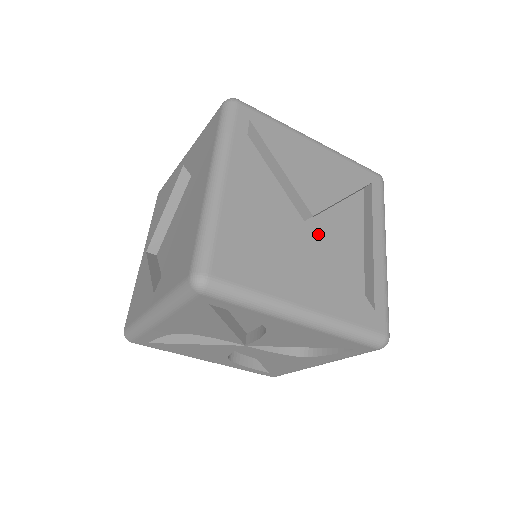
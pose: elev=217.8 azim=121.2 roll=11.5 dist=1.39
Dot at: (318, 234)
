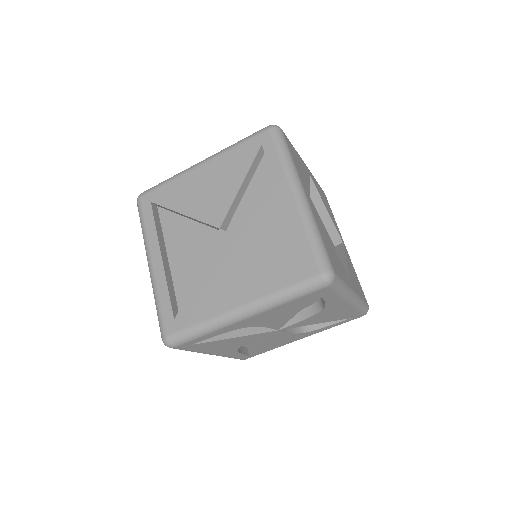
Dot at: (228, 239)
